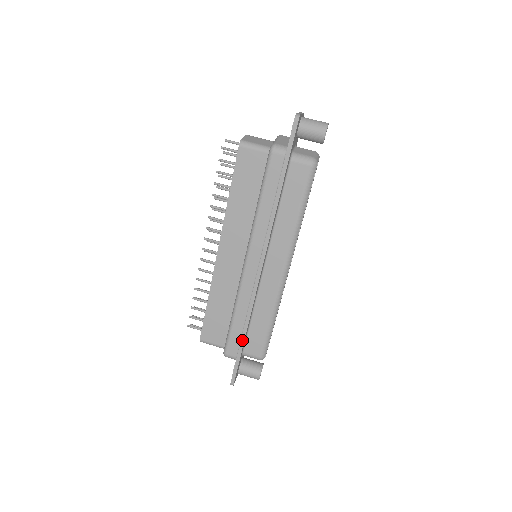
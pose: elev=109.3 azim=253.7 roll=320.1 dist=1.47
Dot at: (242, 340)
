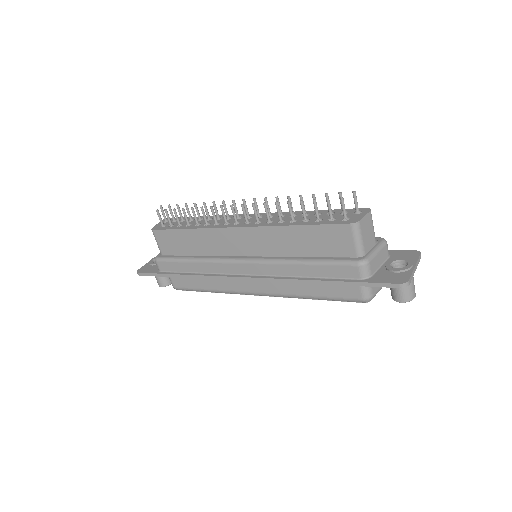
Dot at: (176, 275)
